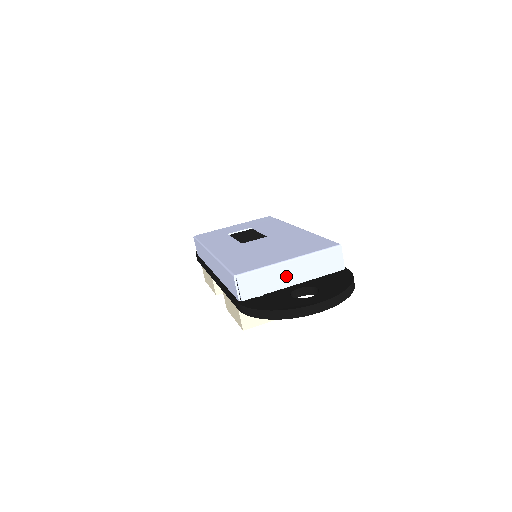
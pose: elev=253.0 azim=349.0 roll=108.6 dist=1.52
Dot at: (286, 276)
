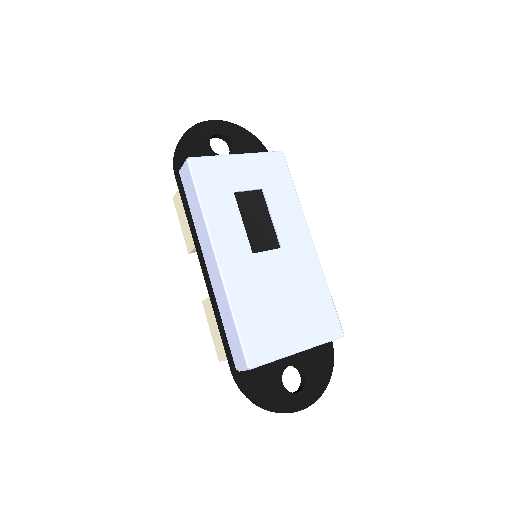
Dot at: occluded
